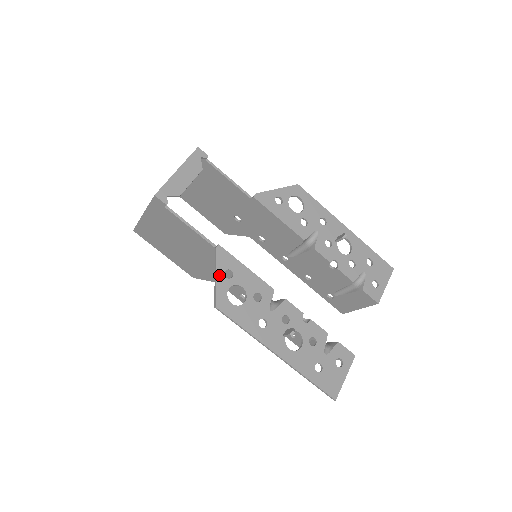
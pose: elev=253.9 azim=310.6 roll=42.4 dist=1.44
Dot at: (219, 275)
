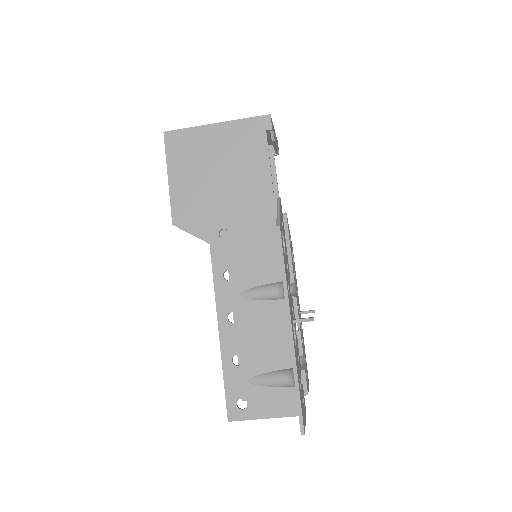
Dot at: occluded
